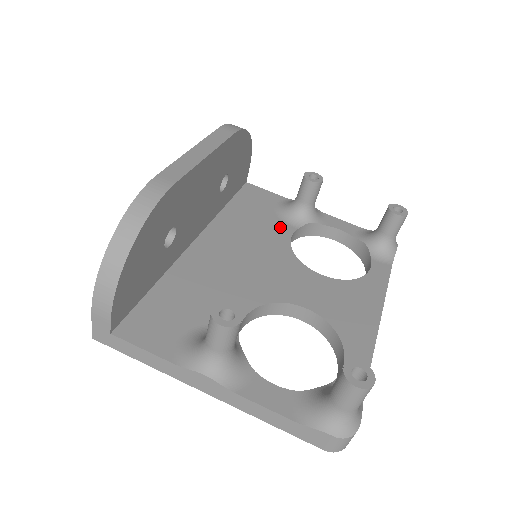
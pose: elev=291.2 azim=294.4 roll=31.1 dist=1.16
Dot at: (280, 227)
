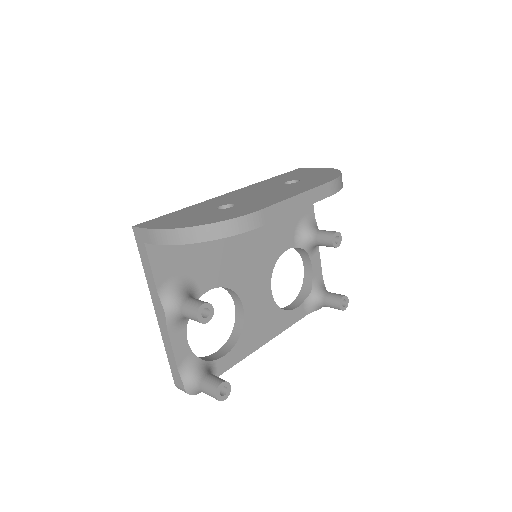
Dot at: (289, 238)
